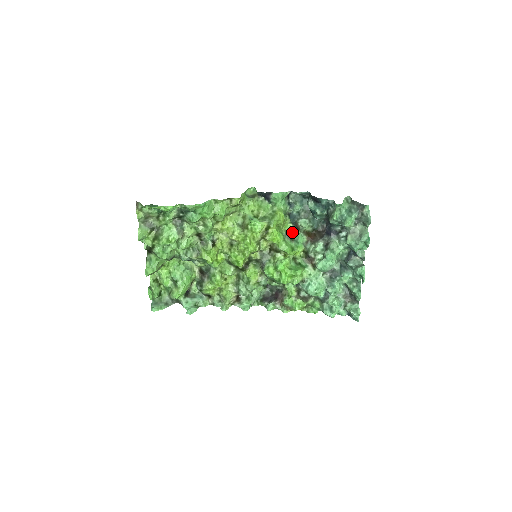
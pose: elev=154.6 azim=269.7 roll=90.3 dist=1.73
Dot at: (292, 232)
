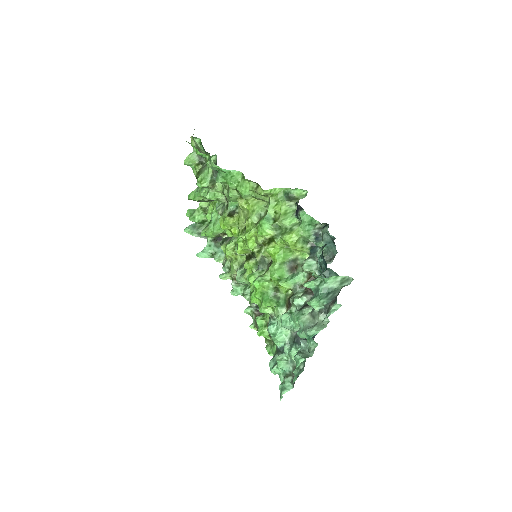
Dot at: (300, 264)
